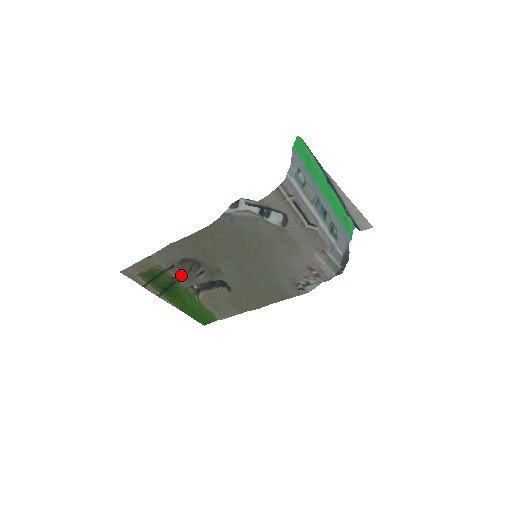
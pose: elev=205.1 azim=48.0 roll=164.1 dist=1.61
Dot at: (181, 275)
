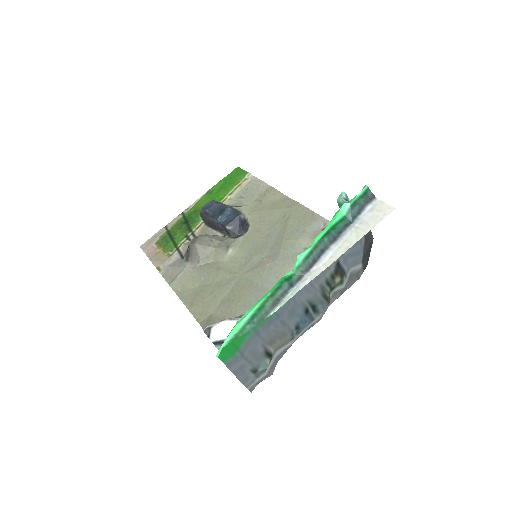
Dot at: occluded
